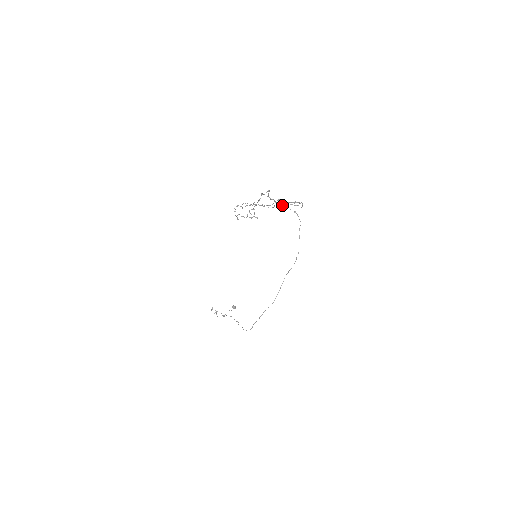
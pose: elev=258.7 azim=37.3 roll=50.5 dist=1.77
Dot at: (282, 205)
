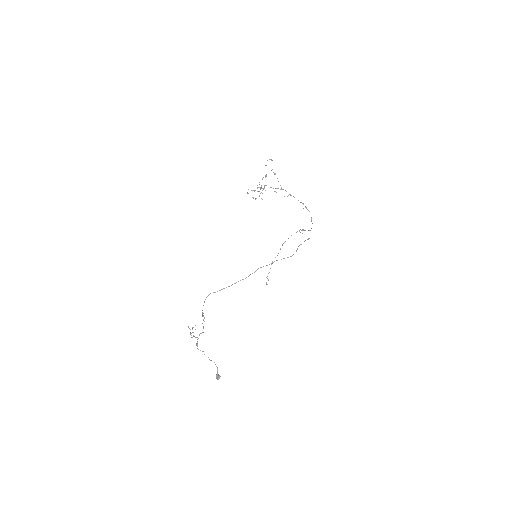
Dot at: (287, 196)
